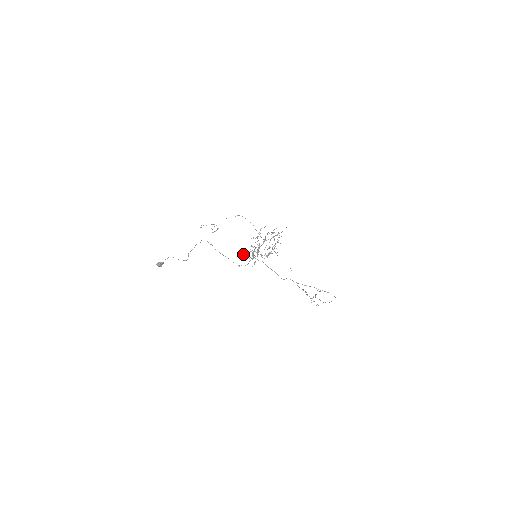
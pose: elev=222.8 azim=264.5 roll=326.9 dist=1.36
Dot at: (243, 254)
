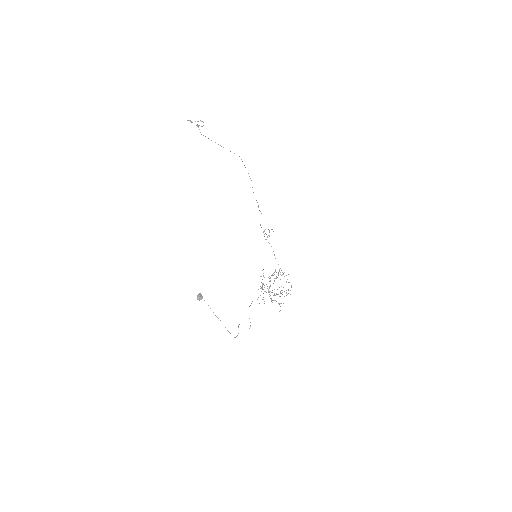
Dot at: occluded
